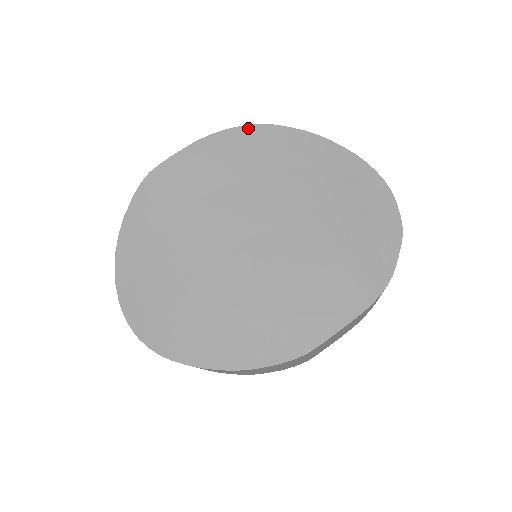
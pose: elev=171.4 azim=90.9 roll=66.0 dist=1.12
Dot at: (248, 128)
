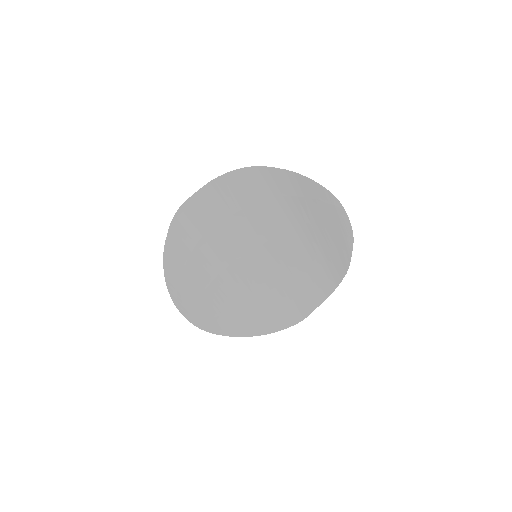
Dot at: (245, 170)
